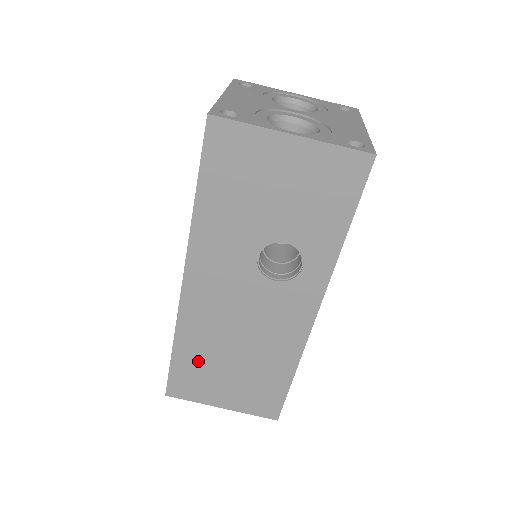
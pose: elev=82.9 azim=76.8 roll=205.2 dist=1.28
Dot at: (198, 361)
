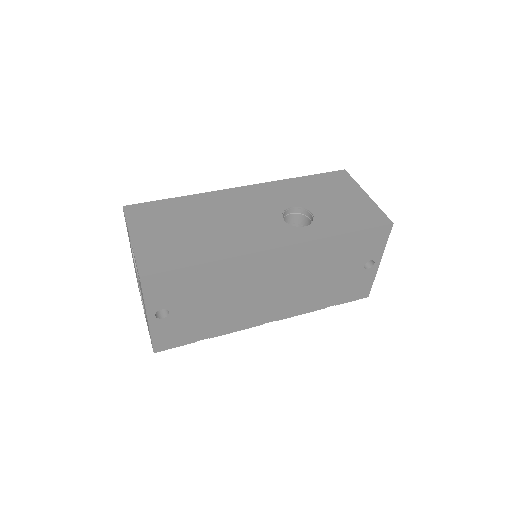
Dot at: (178, 211)
